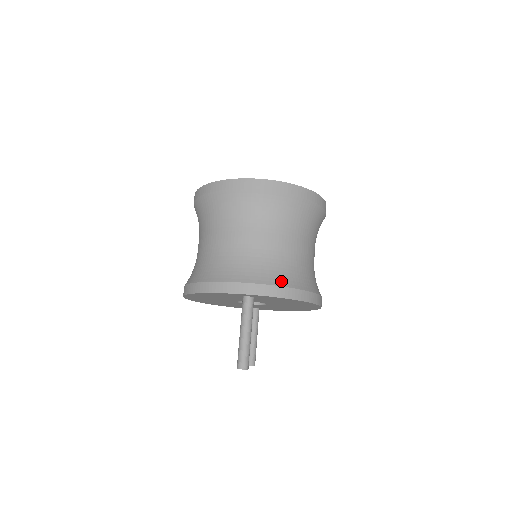
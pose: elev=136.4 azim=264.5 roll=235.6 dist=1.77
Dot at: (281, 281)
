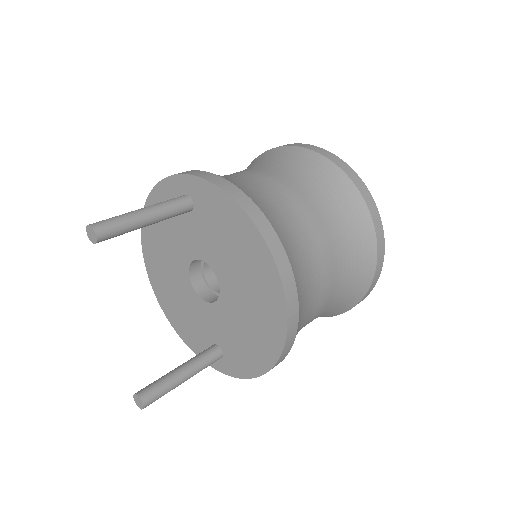
Dot at: (236, 183)
